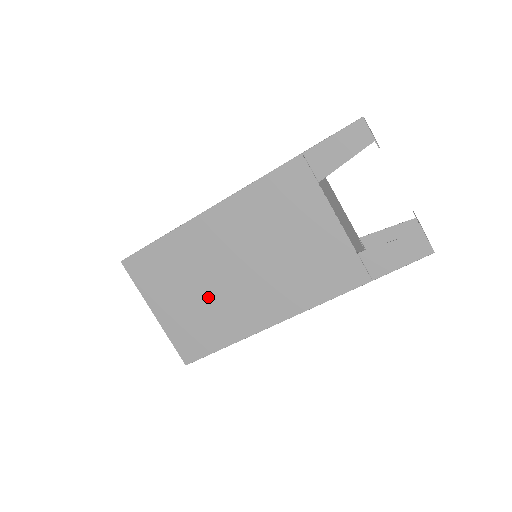
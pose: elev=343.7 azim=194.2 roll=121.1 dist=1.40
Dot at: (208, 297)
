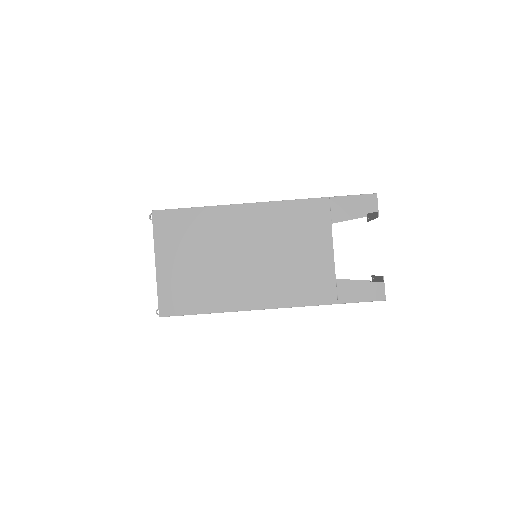
Dot at: (210, 268)
